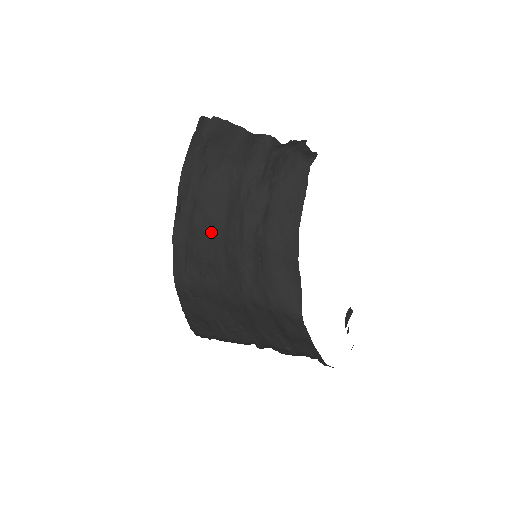
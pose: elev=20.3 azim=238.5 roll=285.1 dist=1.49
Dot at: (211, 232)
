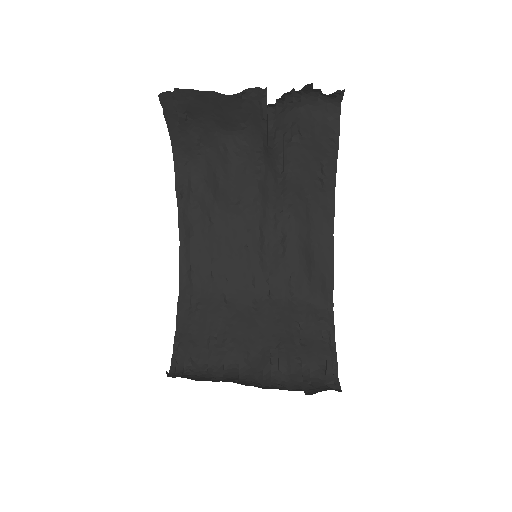
Dot at: (217, 219)
